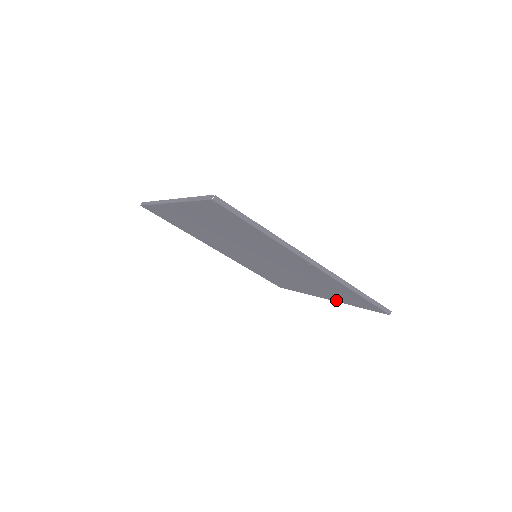
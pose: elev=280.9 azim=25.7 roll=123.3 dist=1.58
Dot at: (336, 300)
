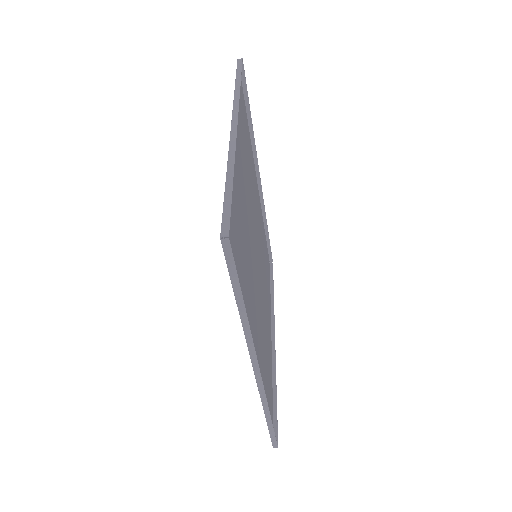
Dot at: (271, 359)
